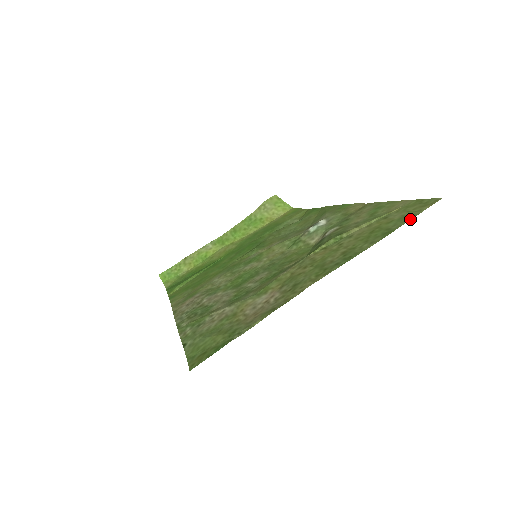
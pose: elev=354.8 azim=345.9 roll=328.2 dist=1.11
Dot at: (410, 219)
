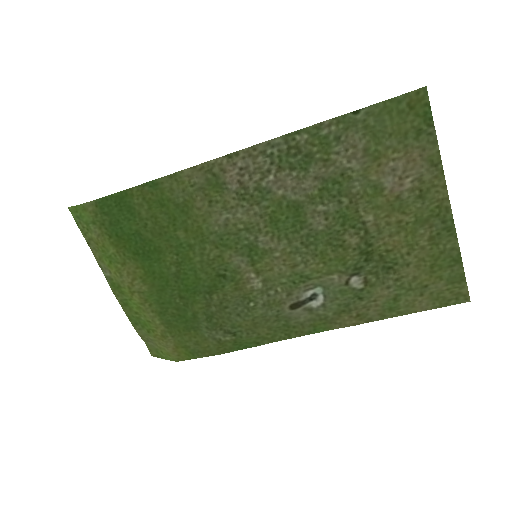
Dot at: (464, 275)
